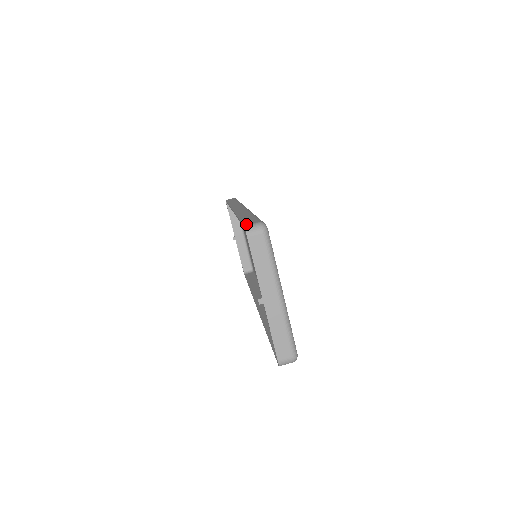
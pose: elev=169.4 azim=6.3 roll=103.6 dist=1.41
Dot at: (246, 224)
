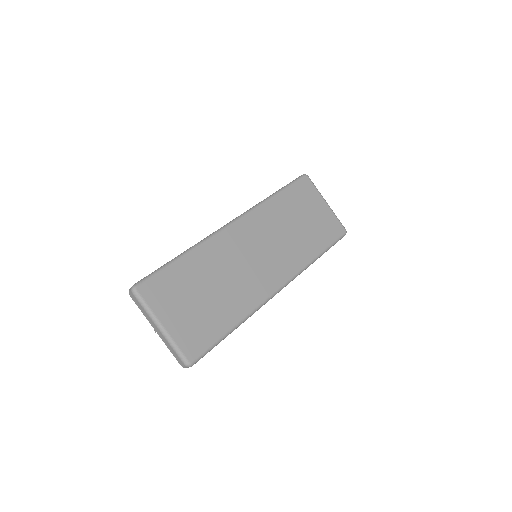
Dot at: occluded
